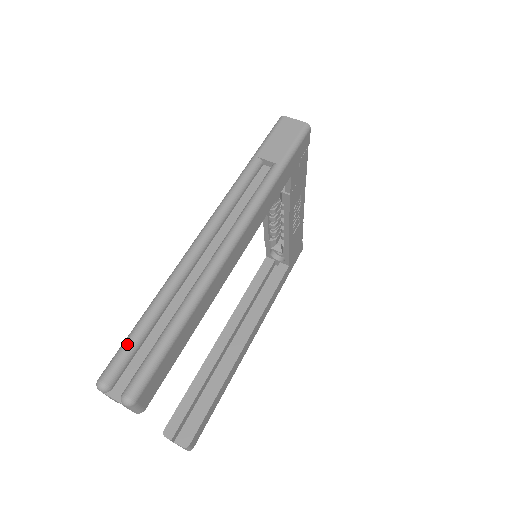
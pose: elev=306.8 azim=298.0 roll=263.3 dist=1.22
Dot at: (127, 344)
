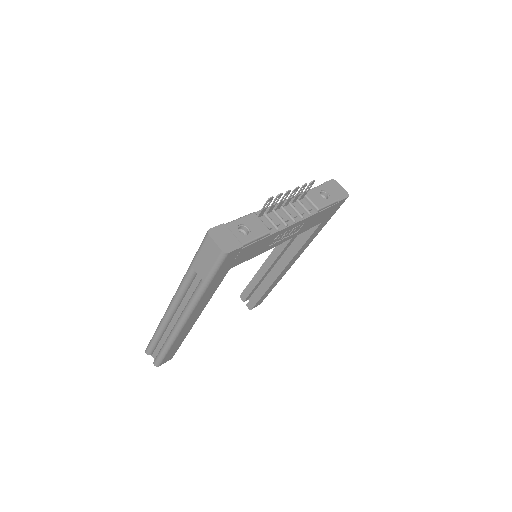
Dot at: (150, 344)
